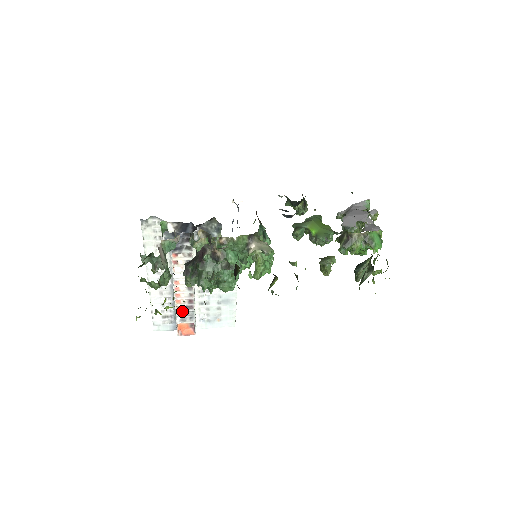
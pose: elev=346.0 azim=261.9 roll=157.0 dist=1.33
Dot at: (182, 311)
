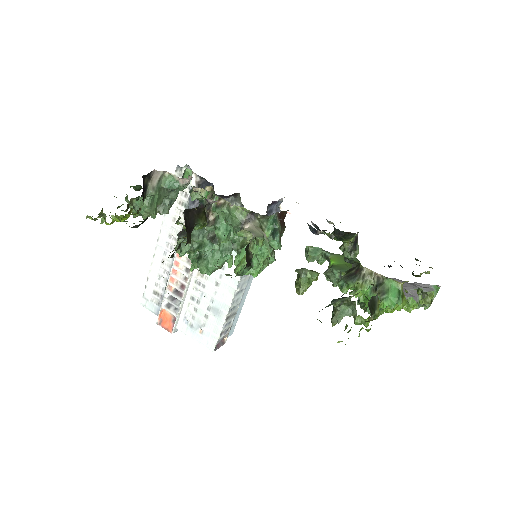
Dot at: (171, 294)
